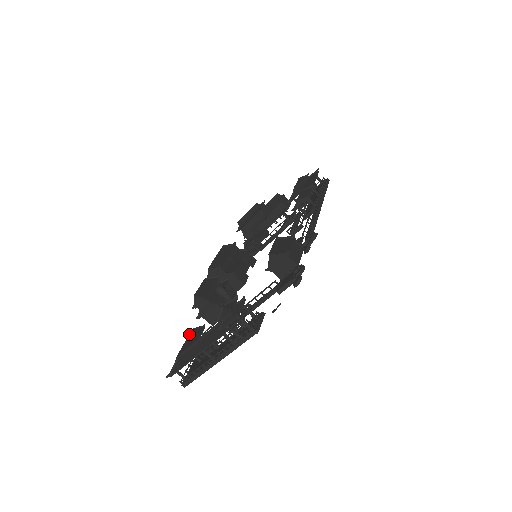
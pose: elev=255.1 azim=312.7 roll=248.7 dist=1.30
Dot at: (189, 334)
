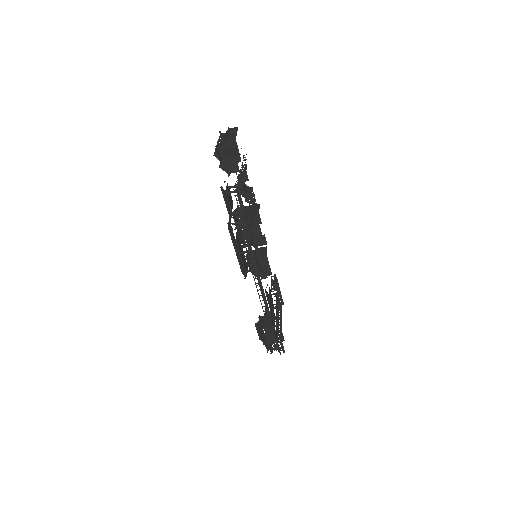
Dot at: occluded
